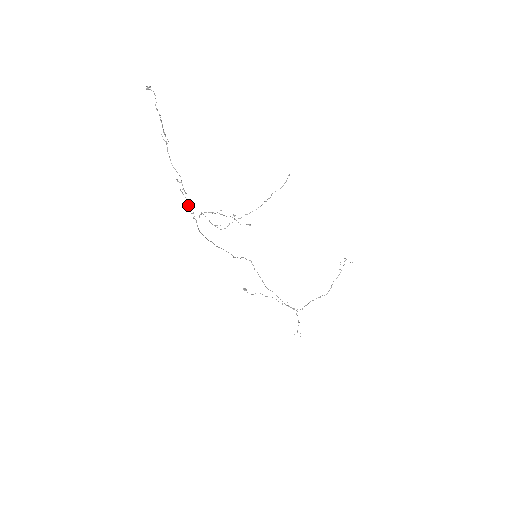
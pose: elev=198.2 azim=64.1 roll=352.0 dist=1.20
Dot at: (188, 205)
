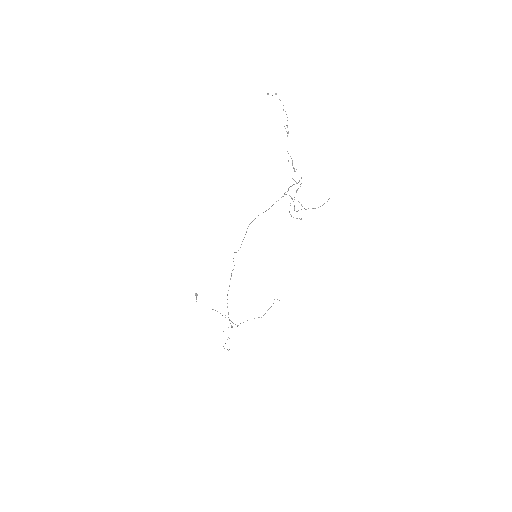
Dot at: occluded
